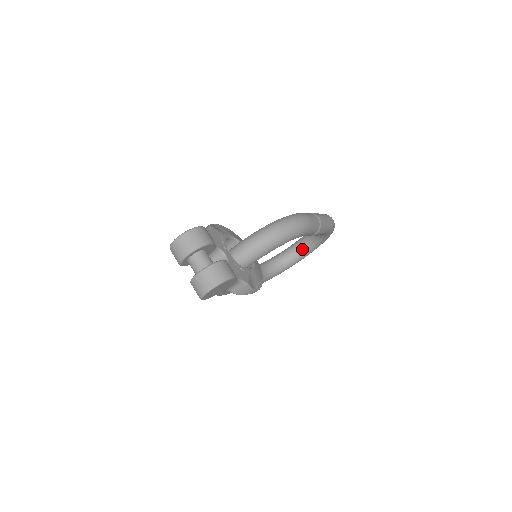
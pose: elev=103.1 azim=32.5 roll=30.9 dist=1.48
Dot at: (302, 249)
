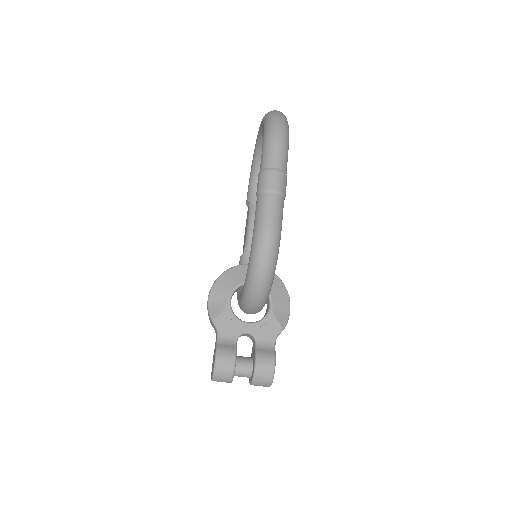
Dot at: occluded
